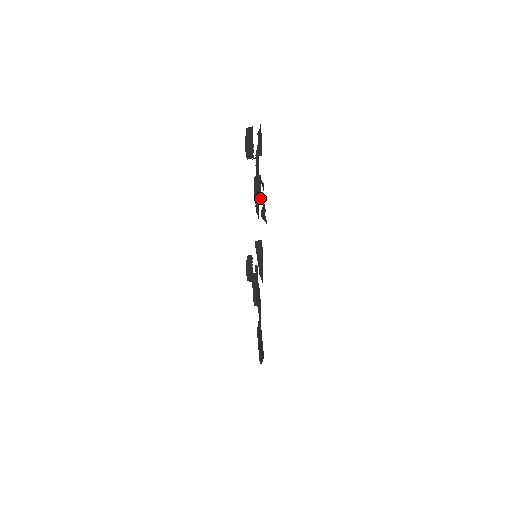
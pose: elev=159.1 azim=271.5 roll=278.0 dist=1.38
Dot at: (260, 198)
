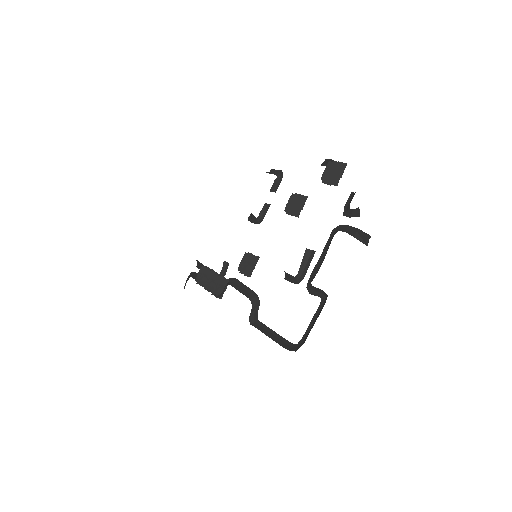
Dot at: occluded
